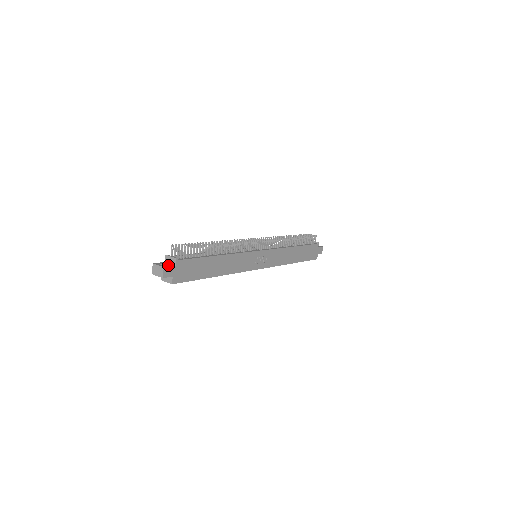
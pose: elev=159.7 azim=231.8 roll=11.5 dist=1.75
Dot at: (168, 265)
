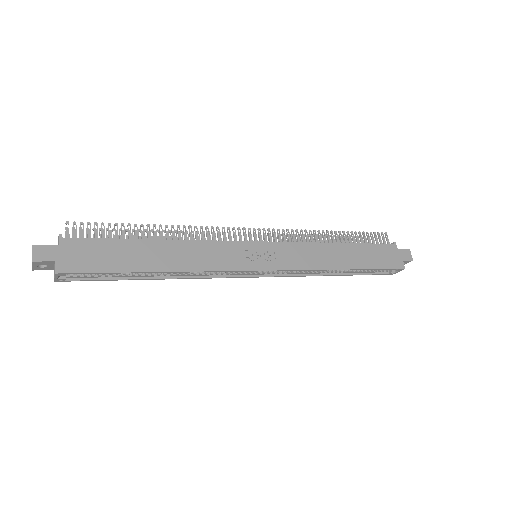
Dot at: (47, 247)
